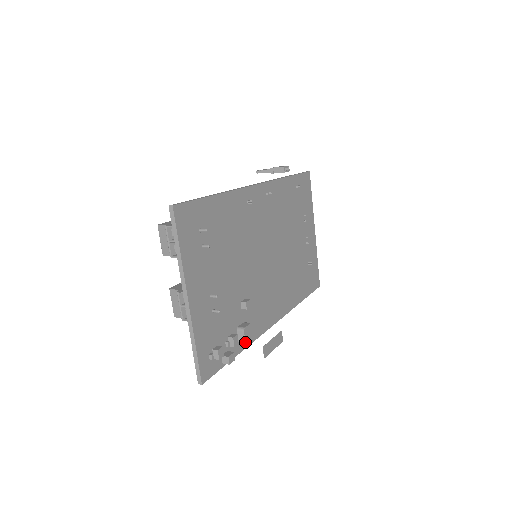
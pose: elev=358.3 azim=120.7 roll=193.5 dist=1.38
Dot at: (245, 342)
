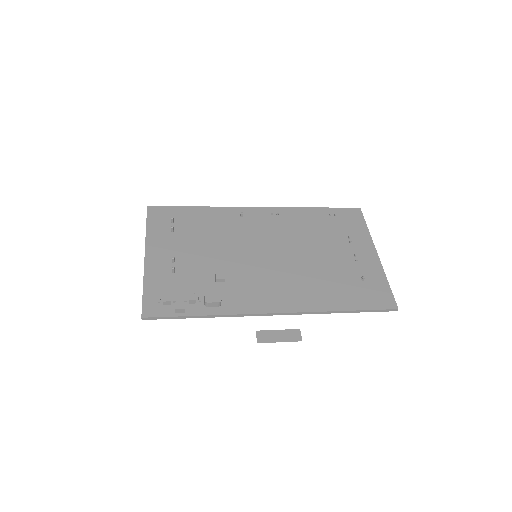
Dot at: (205, 300)
